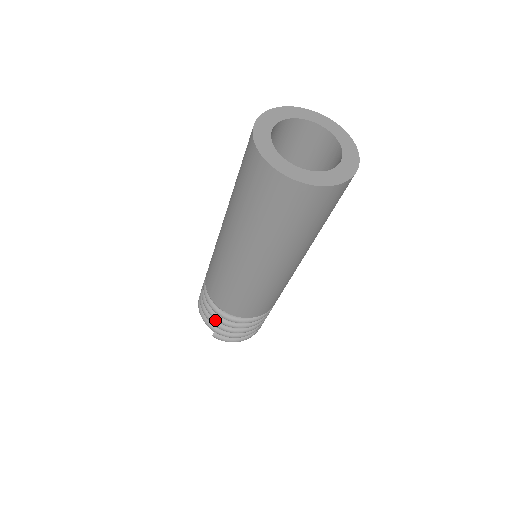
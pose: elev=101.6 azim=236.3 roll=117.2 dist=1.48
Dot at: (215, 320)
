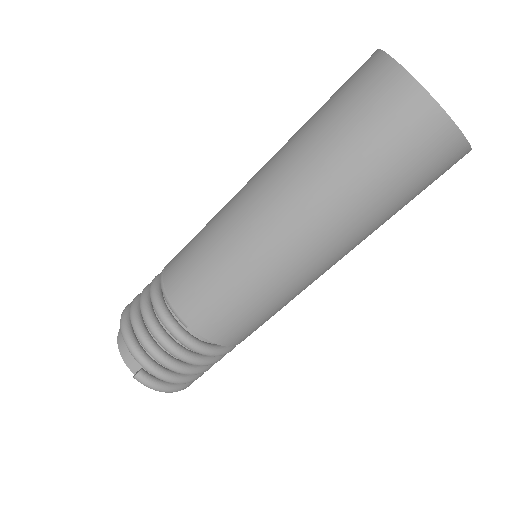
Dot at: (156, 347)
